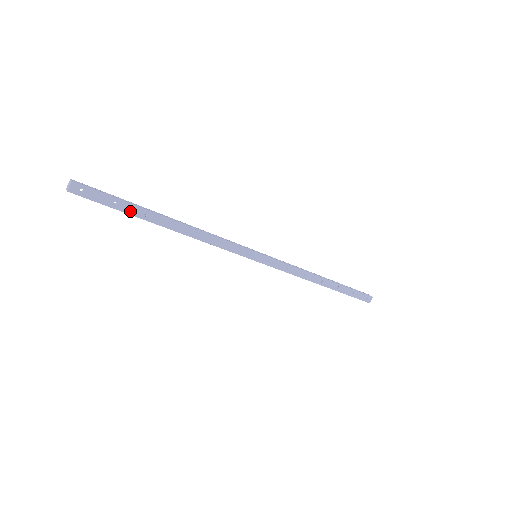
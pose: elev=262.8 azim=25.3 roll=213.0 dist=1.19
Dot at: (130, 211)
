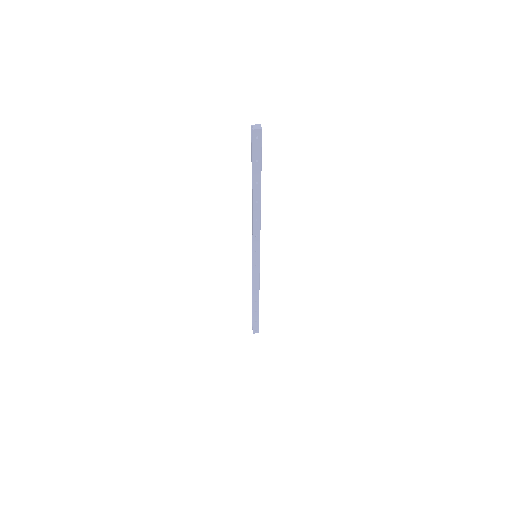
Dot at: (255, 172)
